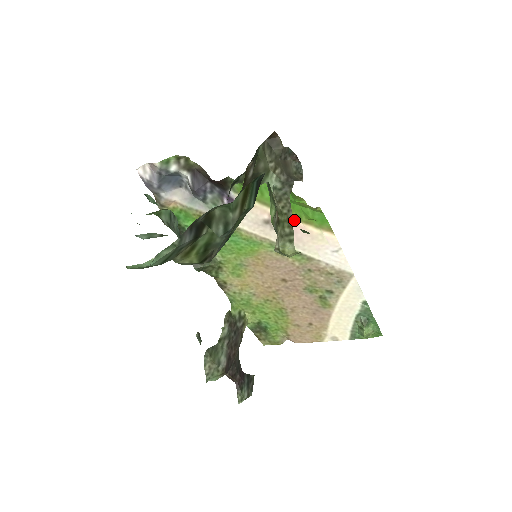
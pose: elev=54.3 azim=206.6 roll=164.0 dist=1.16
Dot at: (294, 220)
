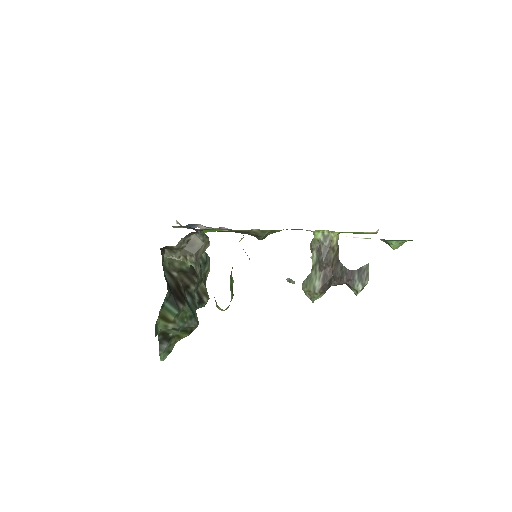
Dot at: occluded
